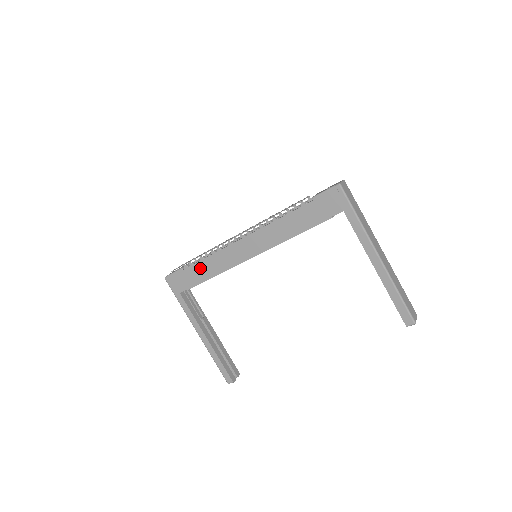
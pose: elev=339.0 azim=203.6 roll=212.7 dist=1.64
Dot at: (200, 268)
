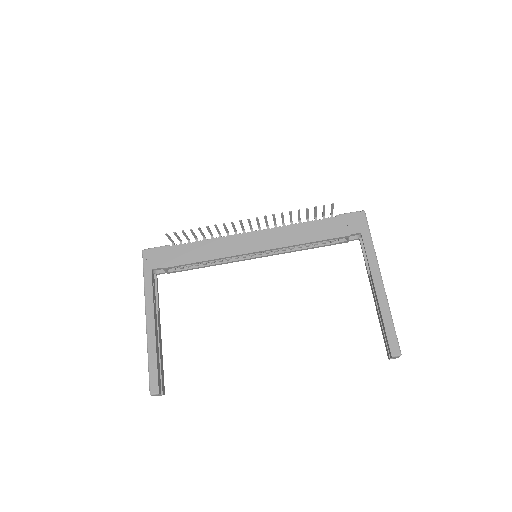
Dot at: (191, 249)
